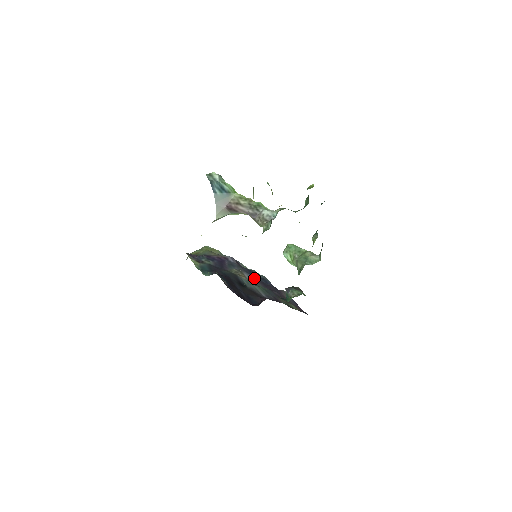
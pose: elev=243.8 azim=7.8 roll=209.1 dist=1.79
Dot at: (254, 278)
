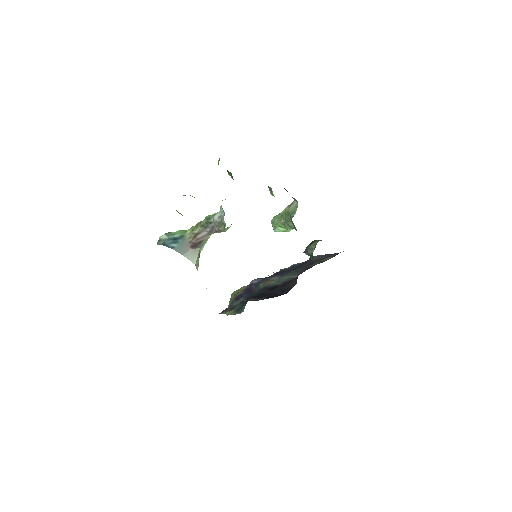
Dot at: (283, 274)
